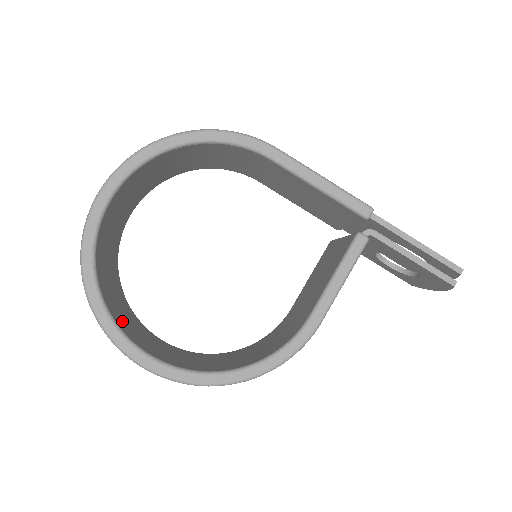
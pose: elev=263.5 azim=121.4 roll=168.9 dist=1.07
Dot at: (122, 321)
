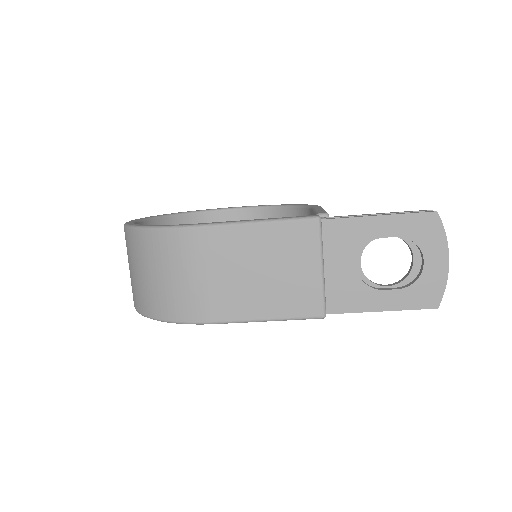
Dot at: occluded
